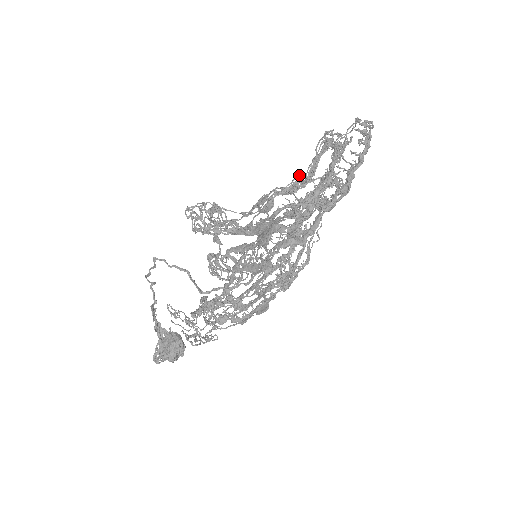
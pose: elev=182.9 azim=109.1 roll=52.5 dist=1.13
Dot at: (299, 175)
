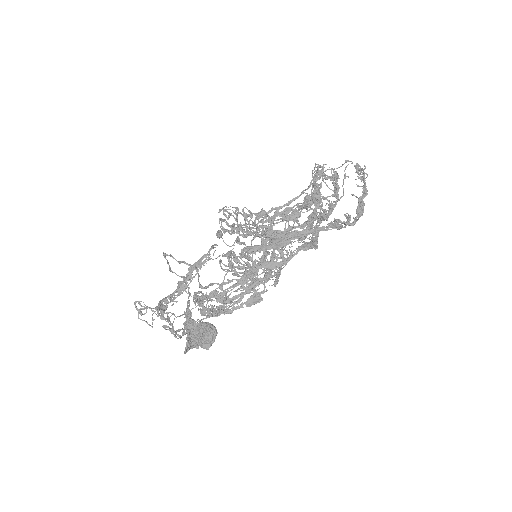
Dot at: (309, 195)
